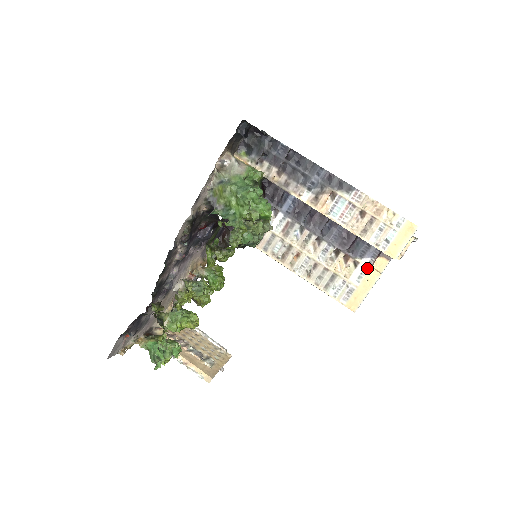
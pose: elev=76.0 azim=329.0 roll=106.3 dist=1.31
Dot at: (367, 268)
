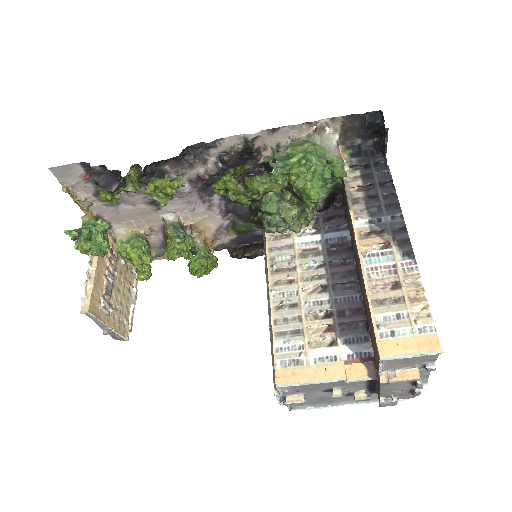
Dot at: (339, 358)
